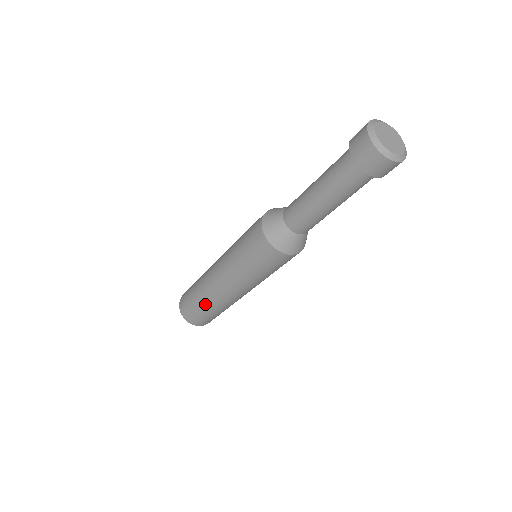
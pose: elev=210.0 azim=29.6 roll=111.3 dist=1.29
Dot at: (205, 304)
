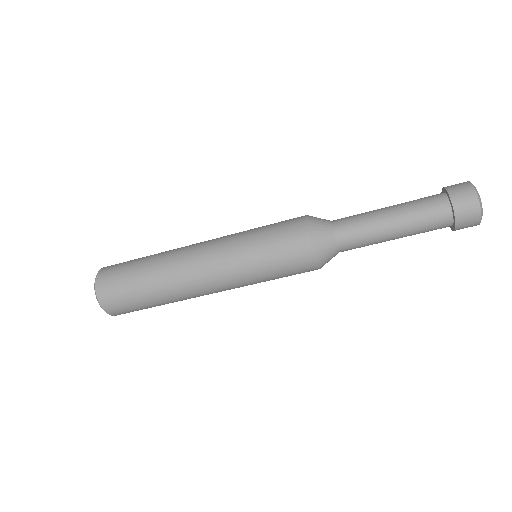
Dot at: (151, 277)
